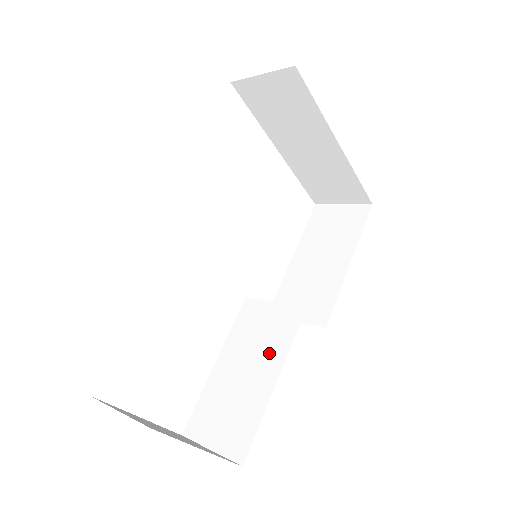
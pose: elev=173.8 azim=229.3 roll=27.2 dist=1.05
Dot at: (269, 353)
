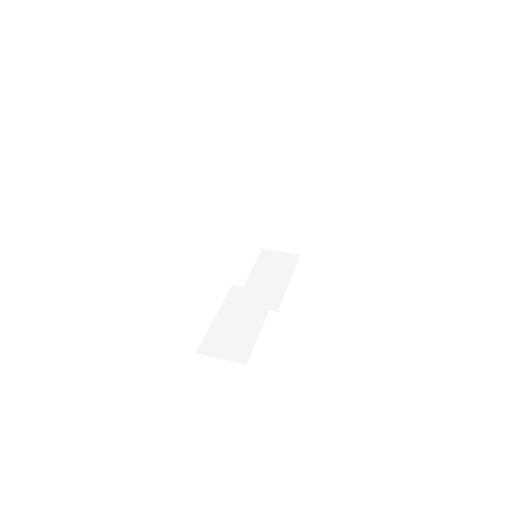
Dot at: (255, 313)
